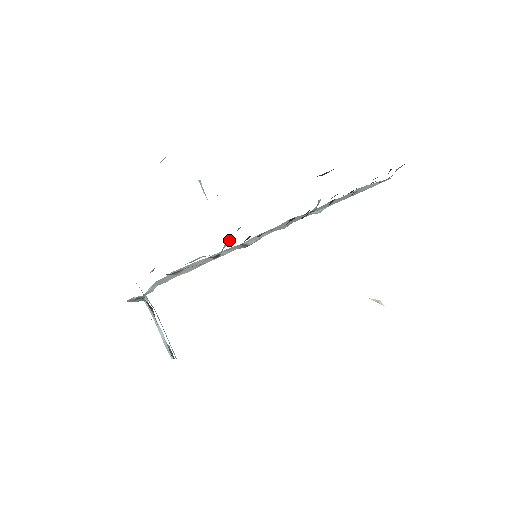
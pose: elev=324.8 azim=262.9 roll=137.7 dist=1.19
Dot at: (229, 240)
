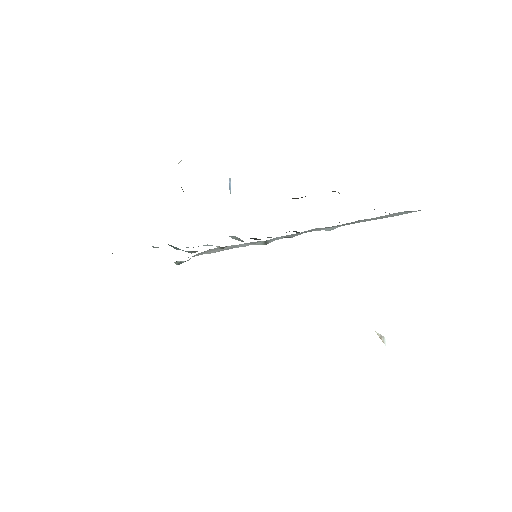
Dot at: occluded
